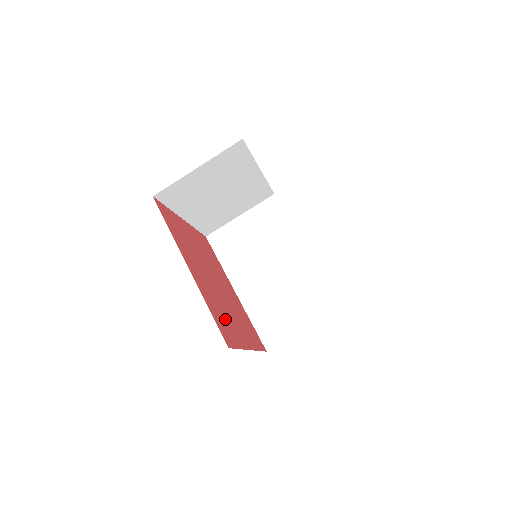
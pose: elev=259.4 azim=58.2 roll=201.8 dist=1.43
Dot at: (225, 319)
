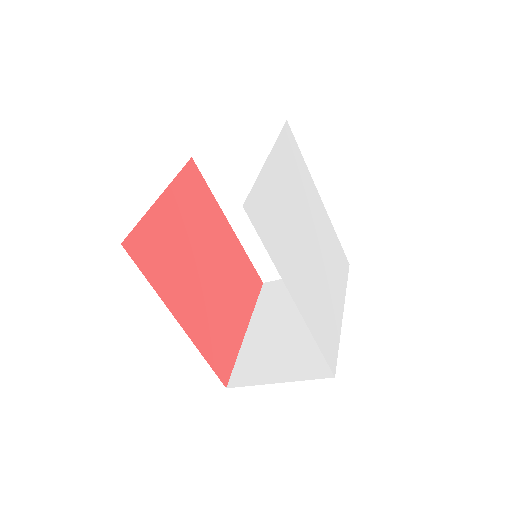
Dot at: (221, 334)
